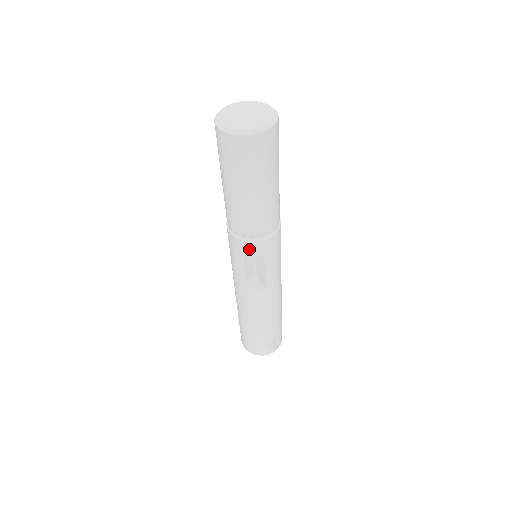
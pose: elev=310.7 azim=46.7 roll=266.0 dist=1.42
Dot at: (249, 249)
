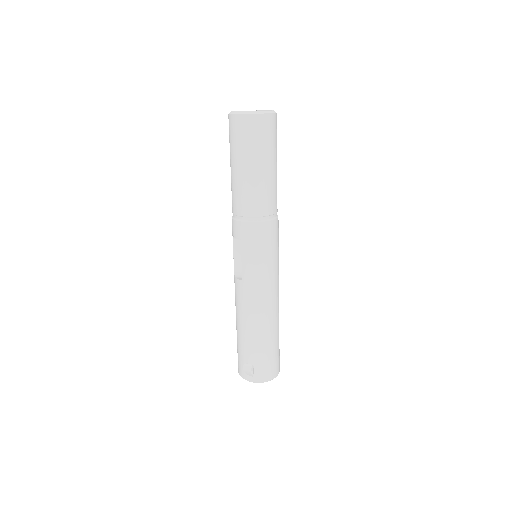
Dot at: (233, 228)
